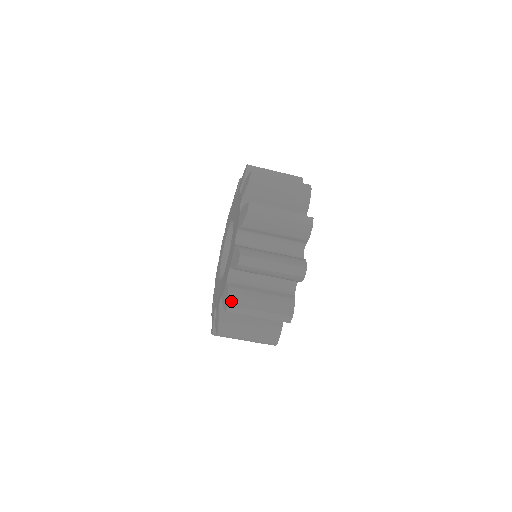
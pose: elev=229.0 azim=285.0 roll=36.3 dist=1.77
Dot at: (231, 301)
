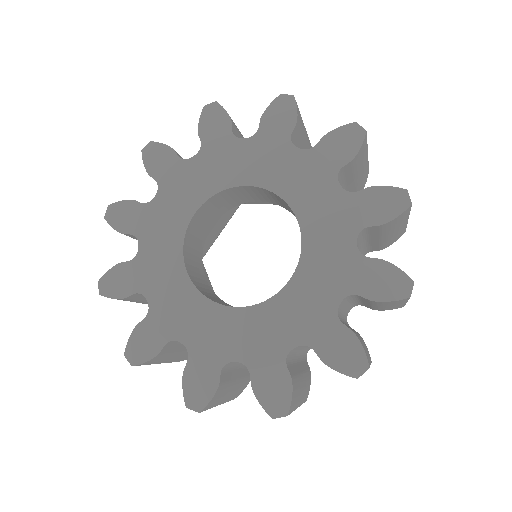
Dot at: occluded
